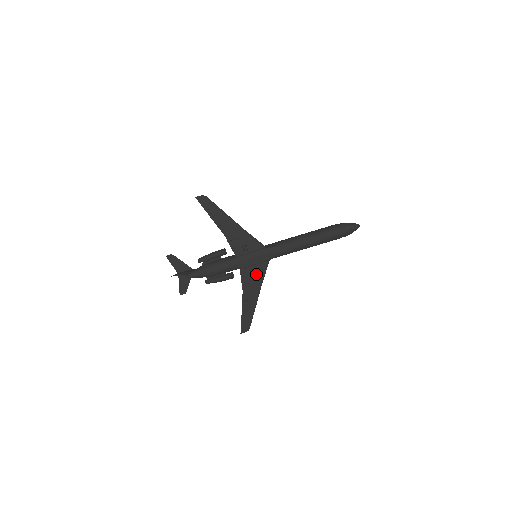
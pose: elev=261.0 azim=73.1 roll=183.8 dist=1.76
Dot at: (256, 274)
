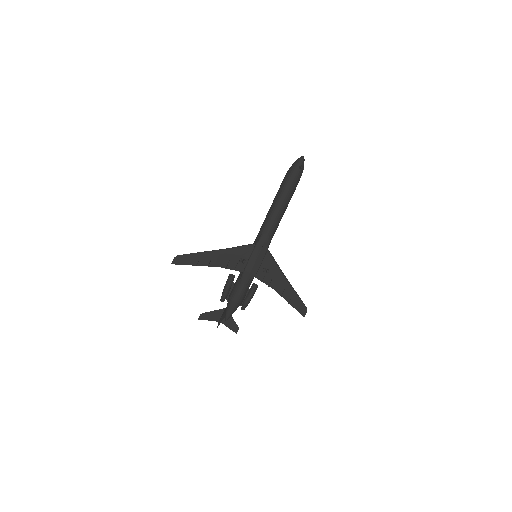
Dot at: (269, 268)
